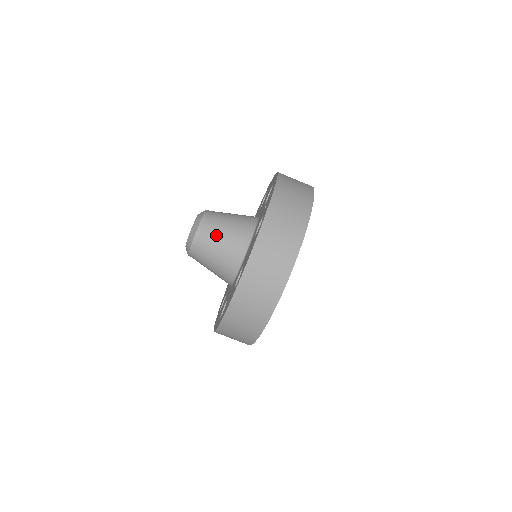
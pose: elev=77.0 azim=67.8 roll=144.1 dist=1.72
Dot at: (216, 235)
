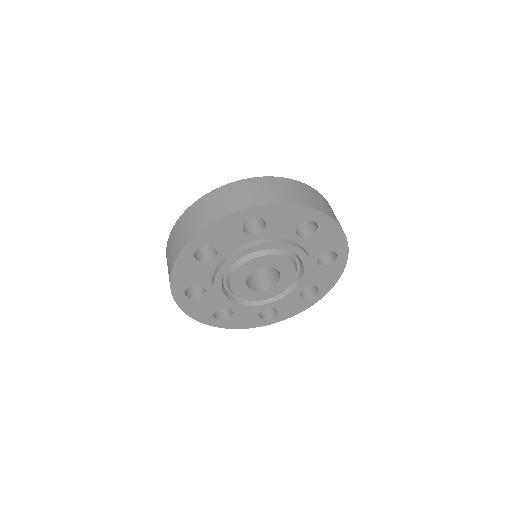
Dot at: occluded
